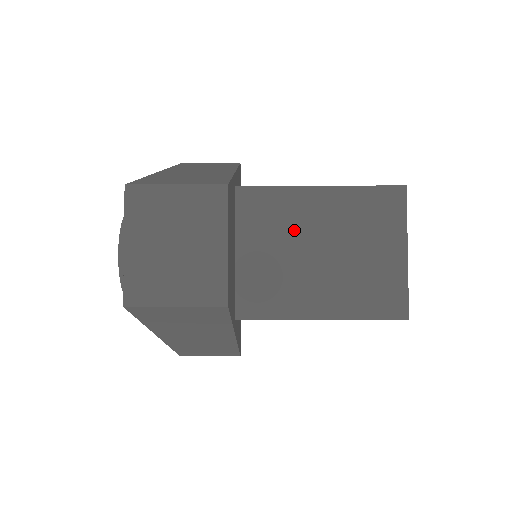
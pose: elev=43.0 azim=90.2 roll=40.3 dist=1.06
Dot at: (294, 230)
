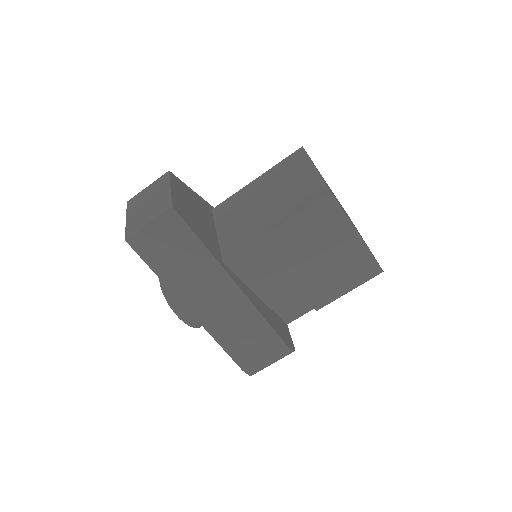
Dot at: (247, 204)
